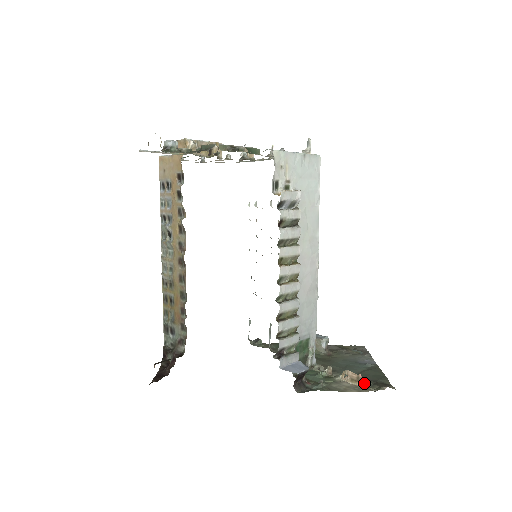
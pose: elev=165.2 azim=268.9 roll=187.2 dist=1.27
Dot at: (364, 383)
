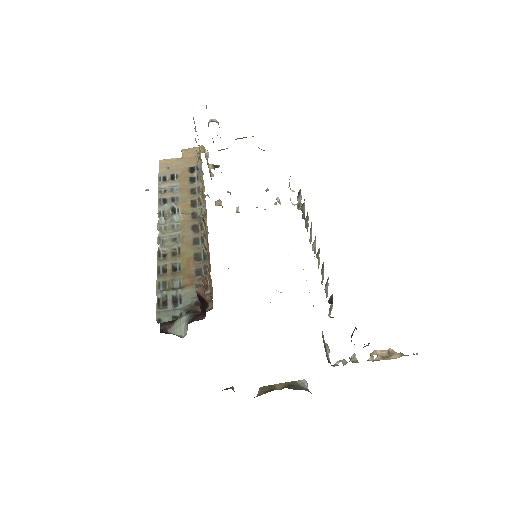
Dot at: (398, 354)
